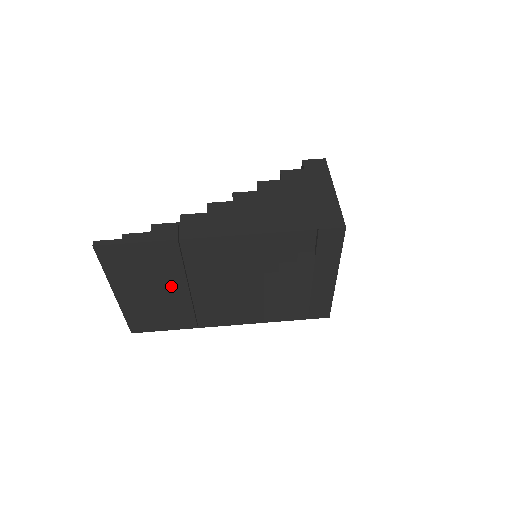
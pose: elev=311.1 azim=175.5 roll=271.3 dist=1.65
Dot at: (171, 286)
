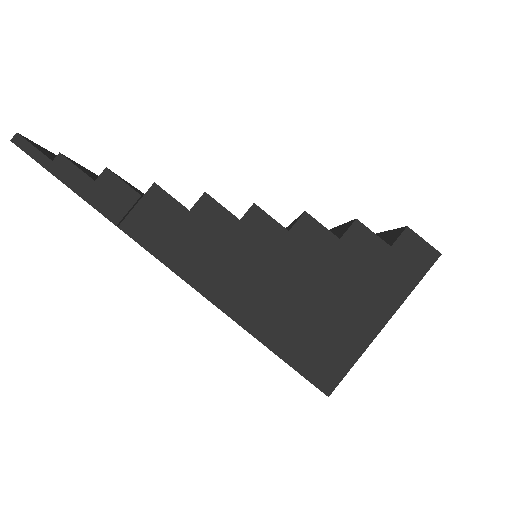
Dot at: occluded
